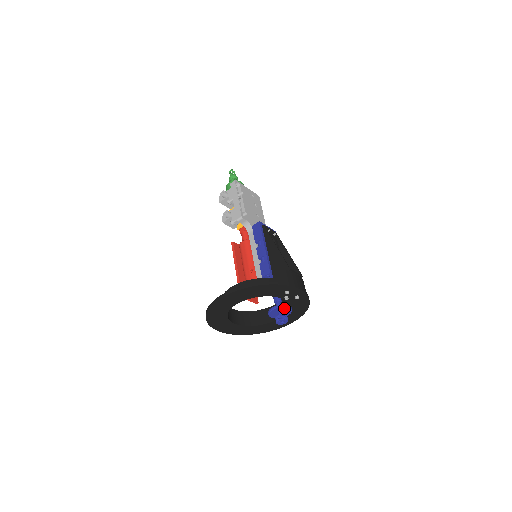
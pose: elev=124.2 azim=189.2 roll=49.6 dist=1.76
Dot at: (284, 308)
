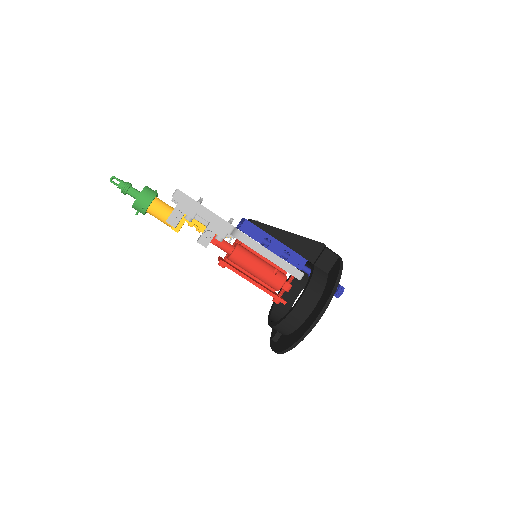
Dot at: occluded
